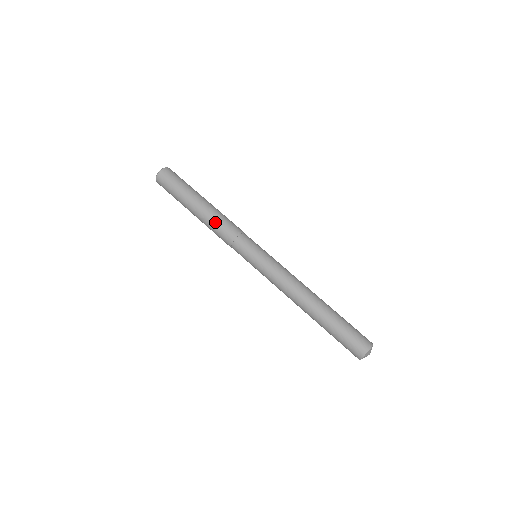
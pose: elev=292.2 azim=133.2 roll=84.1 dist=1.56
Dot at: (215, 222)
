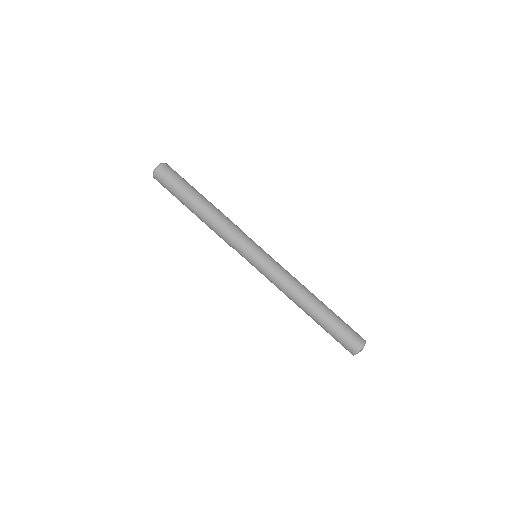
Dot at: (221, 217)
